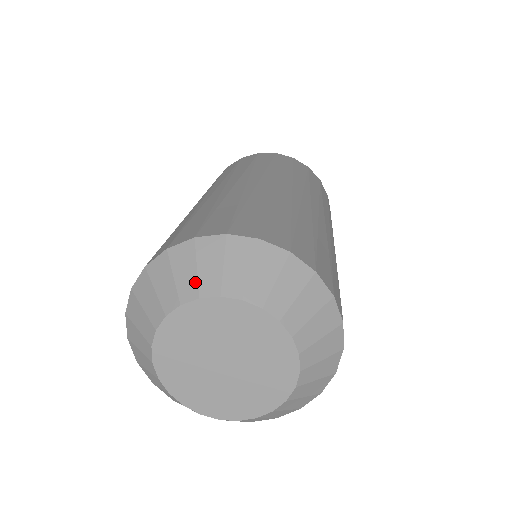
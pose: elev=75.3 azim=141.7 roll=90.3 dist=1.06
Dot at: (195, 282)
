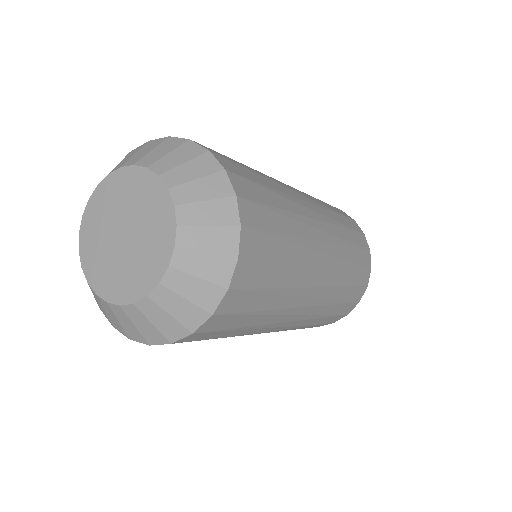
Dot at: occluded
